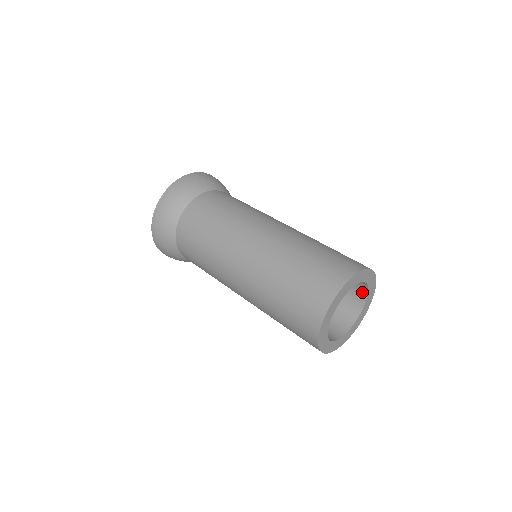
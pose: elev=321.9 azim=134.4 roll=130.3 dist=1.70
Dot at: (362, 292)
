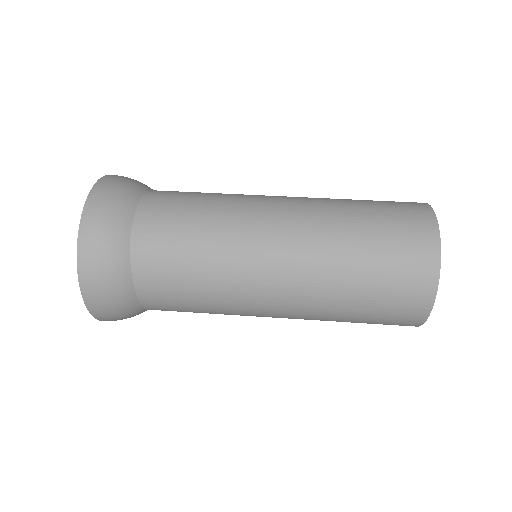
Dot at: occluded
